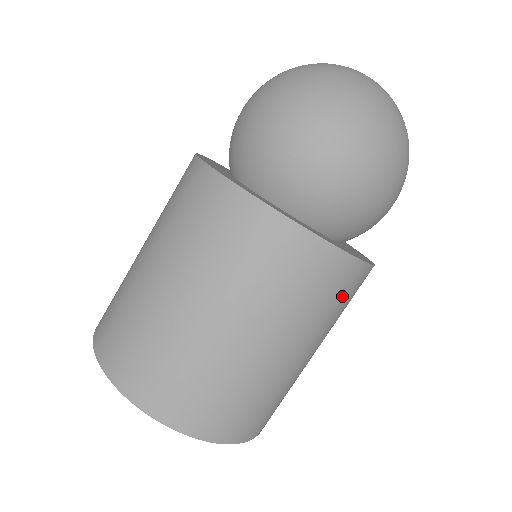
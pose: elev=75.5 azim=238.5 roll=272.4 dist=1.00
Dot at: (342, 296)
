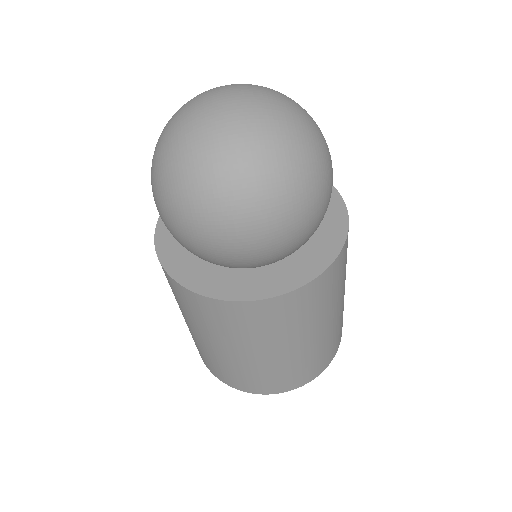
Dot at: (335, 281)
